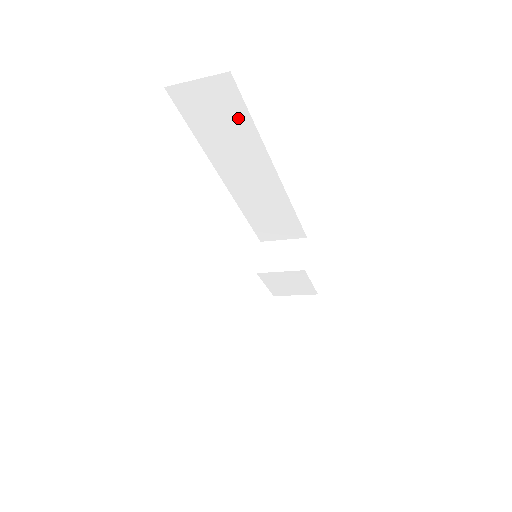
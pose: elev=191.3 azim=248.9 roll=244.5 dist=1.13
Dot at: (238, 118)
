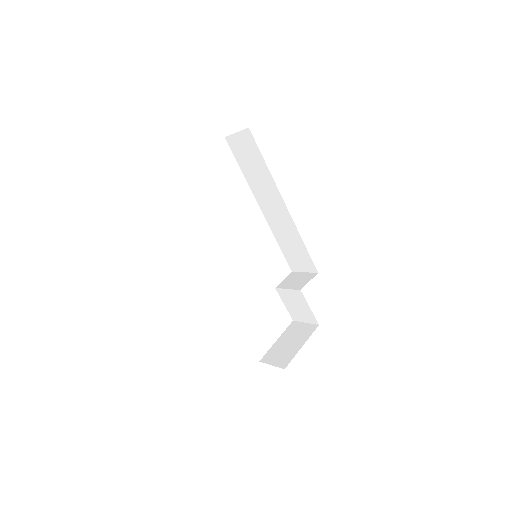
Dot at: (258, 159)
